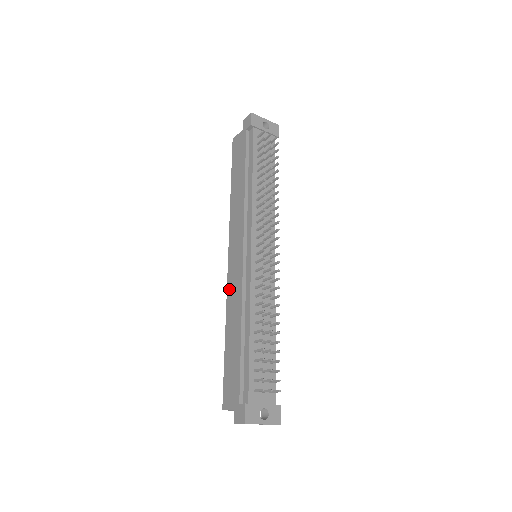
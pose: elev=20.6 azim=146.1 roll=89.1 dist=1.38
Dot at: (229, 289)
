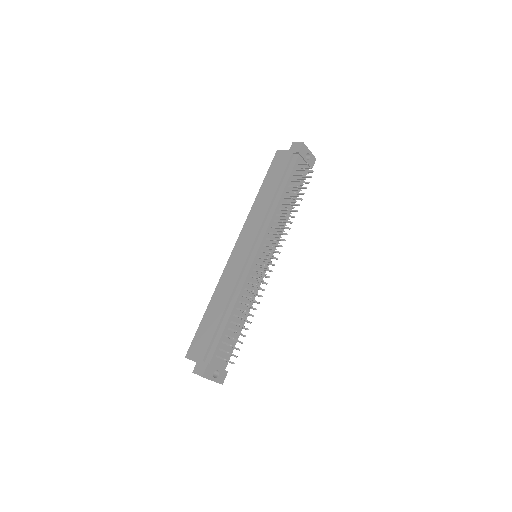
Dot at: (226, 271)
